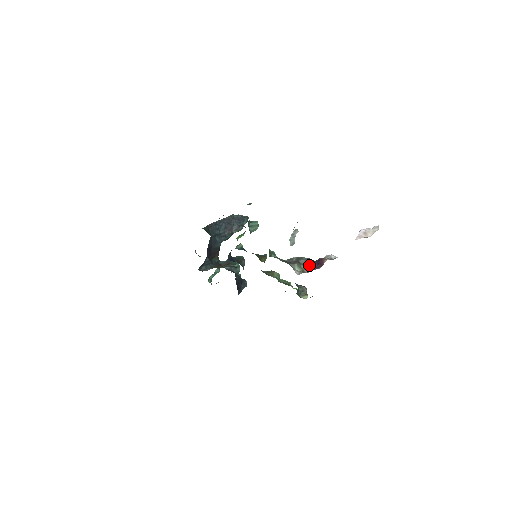
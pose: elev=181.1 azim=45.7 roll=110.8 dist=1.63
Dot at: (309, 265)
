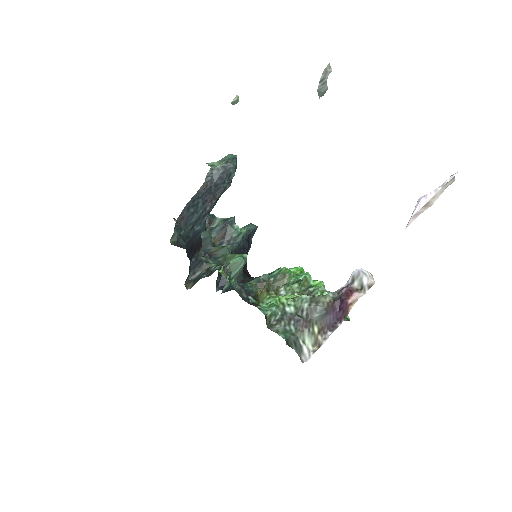
Dot at: (326, 319)
